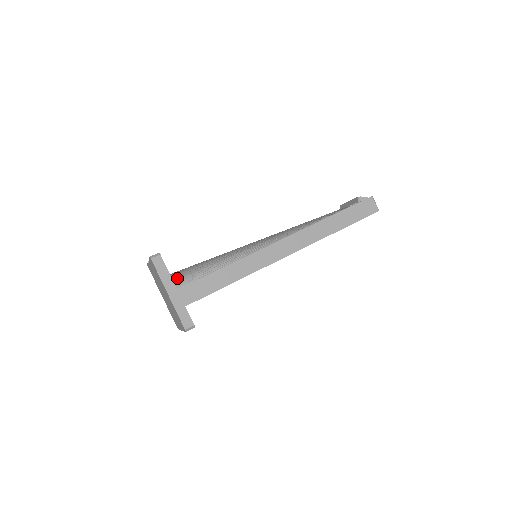
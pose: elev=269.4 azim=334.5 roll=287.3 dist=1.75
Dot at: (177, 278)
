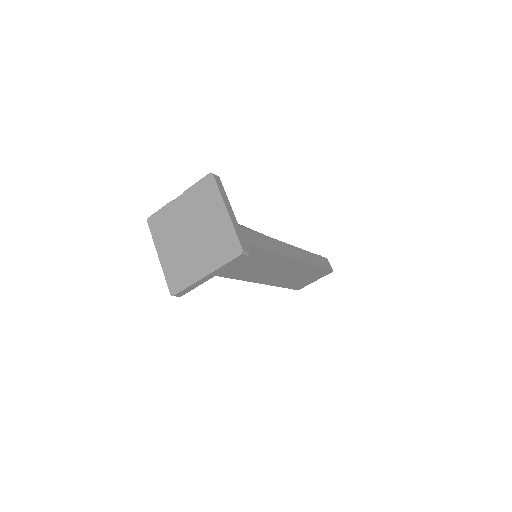
Dot at: occluded
